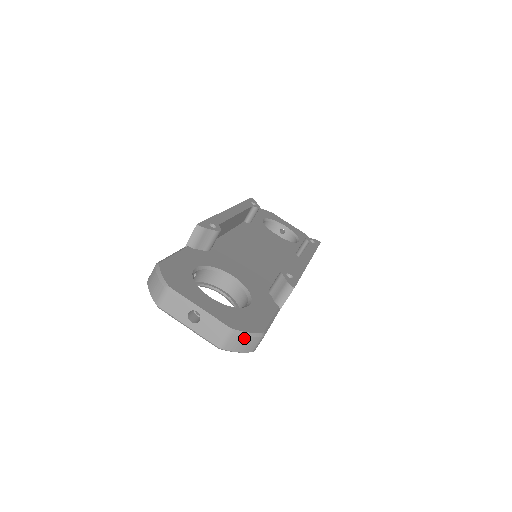
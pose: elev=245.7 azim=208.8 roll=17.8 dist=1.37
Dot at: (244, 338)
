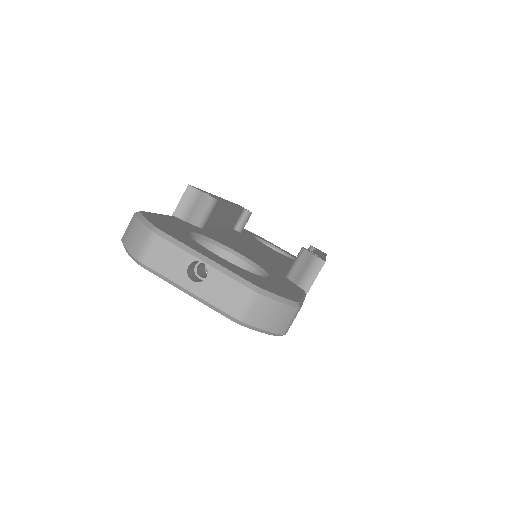
Dot at: (275, 304)
